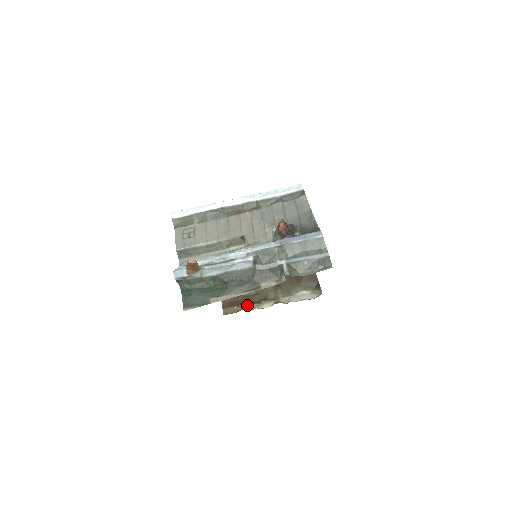
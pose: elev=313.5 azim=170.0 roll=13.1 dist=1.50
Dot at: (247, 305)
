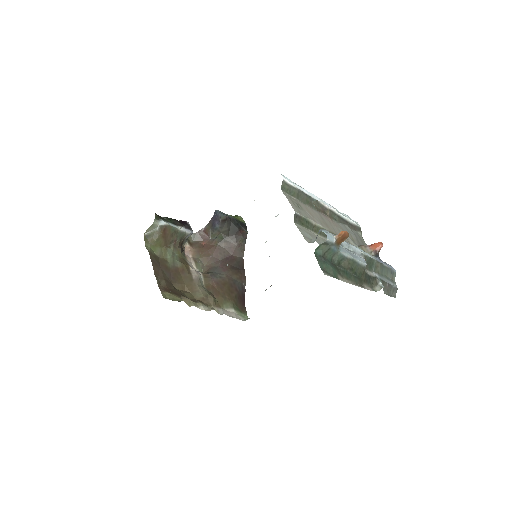
Dot at: (186, 299)
